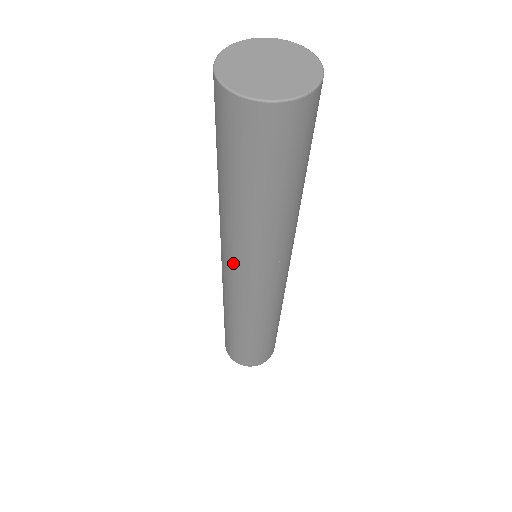
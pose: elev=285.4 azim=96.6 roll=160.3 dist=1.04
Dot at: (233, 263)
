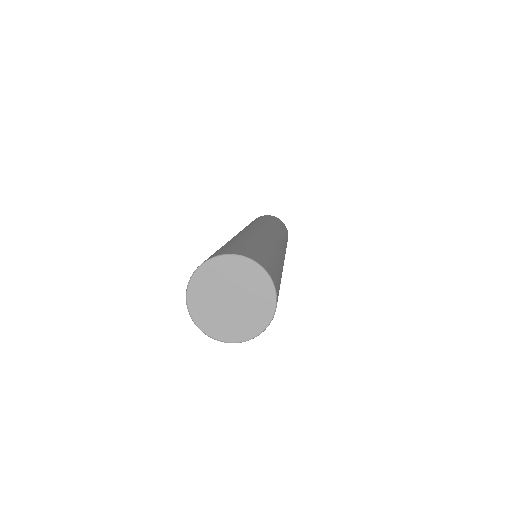
Dot at: occluded
